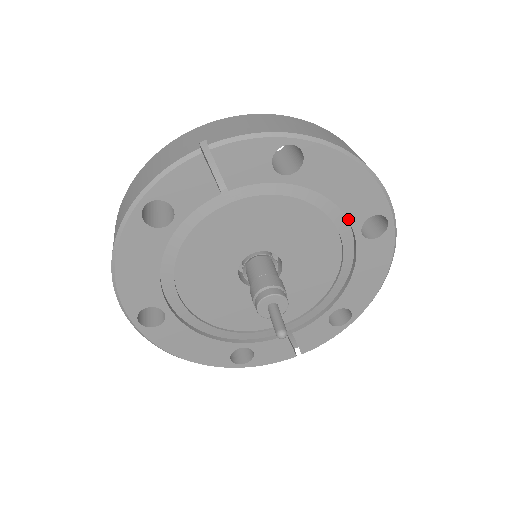
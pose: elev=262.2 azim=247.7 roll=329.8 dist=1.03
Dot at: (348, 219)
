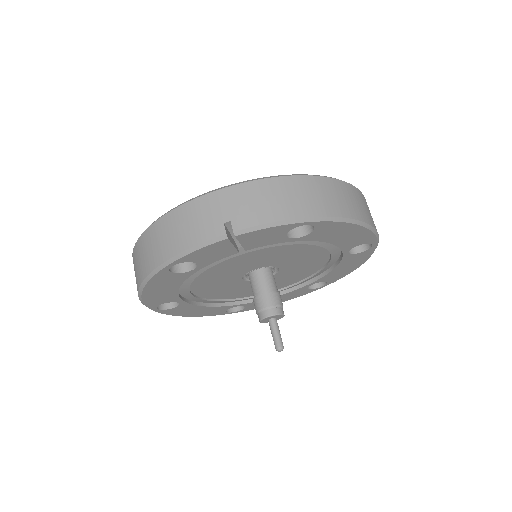
Dot at: (340, 248)
